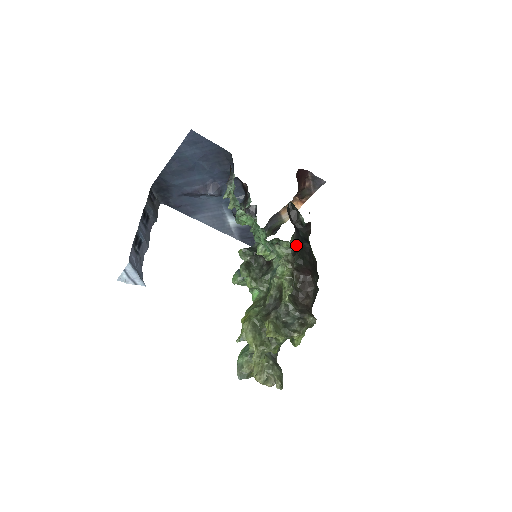
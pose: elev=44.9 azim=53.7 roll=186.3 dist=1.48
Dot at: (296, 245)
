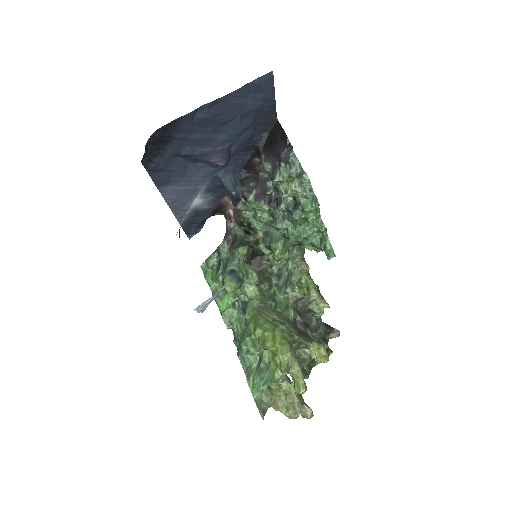
Dot at: occluded
